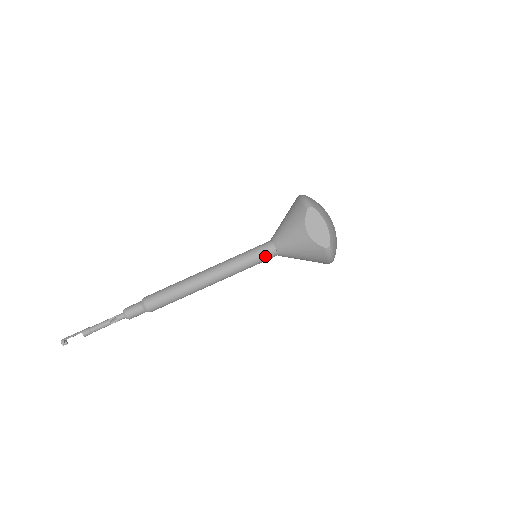
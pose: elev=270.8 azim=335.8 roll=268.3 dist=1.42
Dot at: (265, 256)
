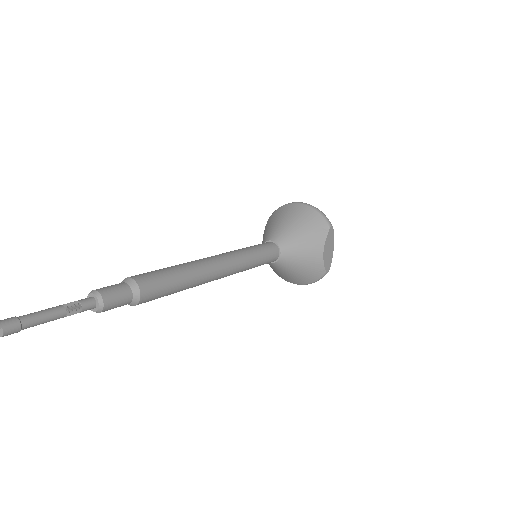
Dot at: (269, 260)
